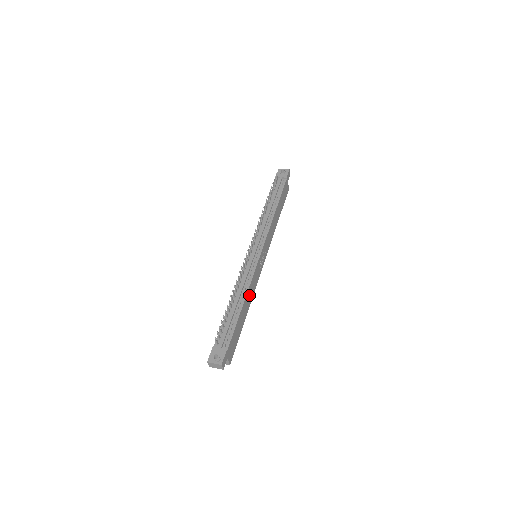
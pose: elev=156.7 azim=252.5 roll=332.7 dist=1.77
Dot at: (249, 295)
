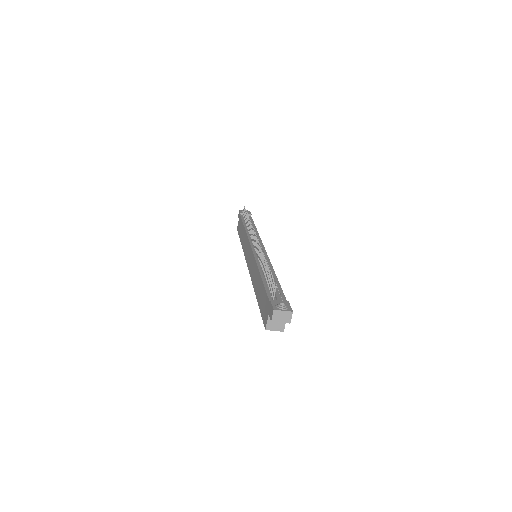
Dot at: occluded
